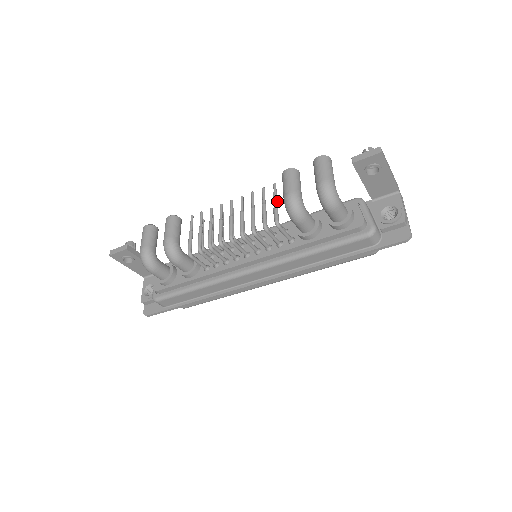
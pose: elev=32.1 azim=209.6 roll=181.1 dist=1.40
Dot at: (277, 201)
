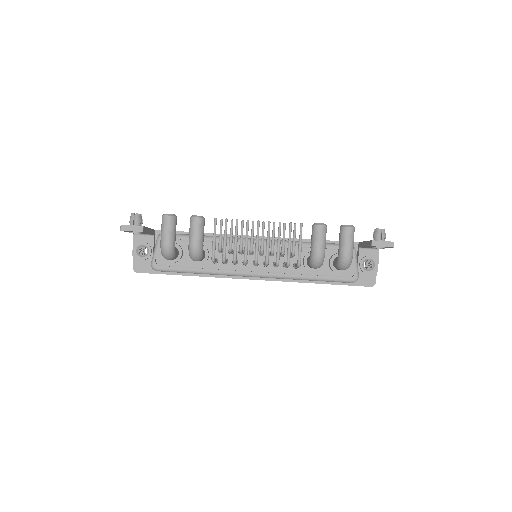
Dot at: occluded
